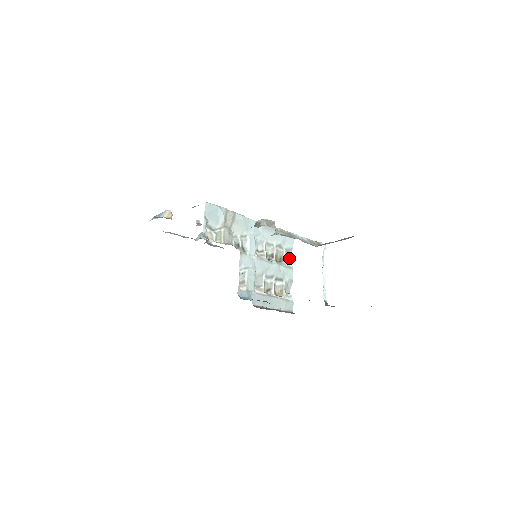
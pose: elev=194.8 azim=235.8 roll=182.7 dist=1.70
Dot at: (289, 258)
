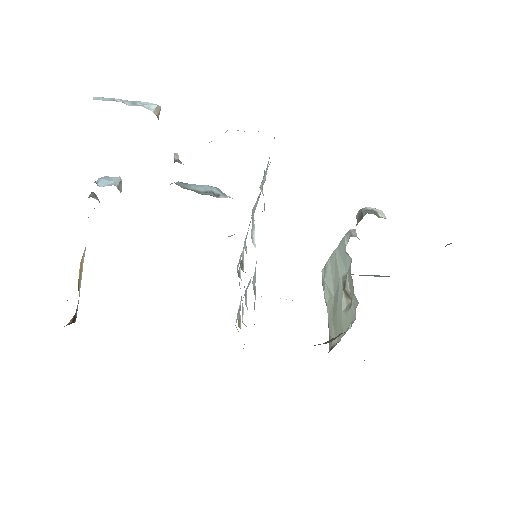
Dot at: occluded
